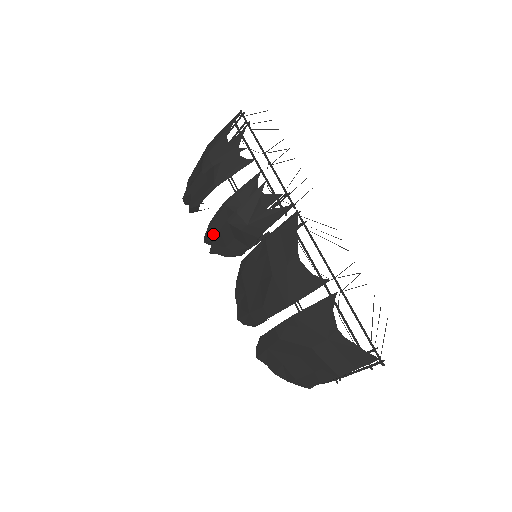
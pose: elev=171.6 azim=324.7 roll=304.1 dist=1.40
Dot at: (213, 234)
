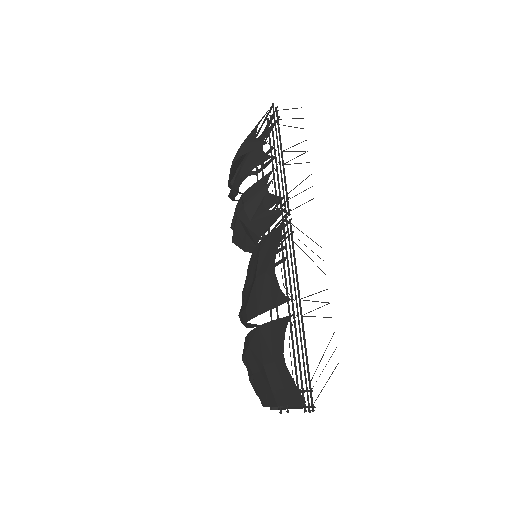
Dot at: occluded
